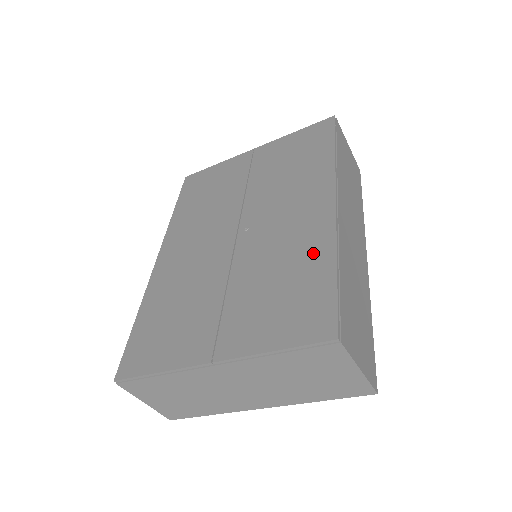
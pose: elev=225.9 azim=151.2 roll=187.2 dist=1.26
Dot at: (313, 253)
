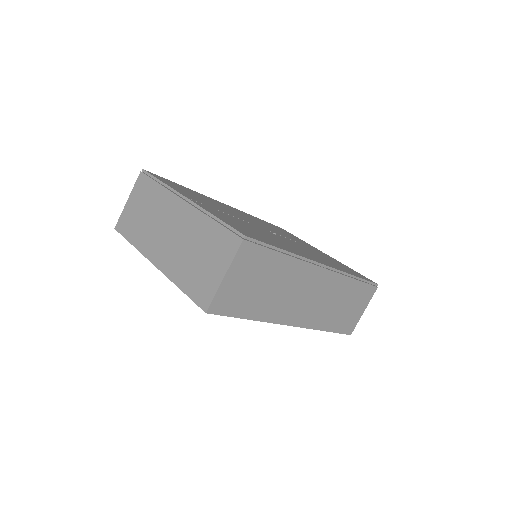
Dot at: (285, 247)
